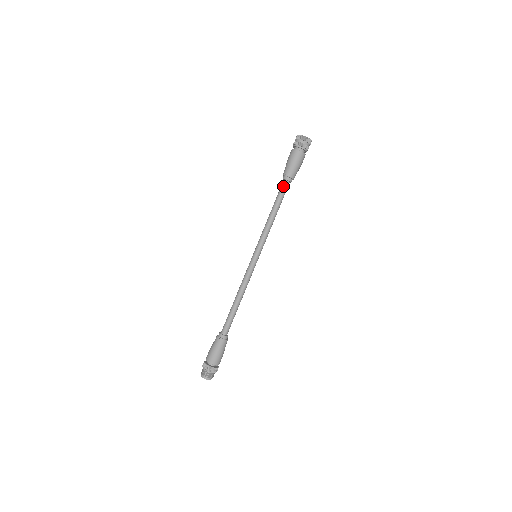
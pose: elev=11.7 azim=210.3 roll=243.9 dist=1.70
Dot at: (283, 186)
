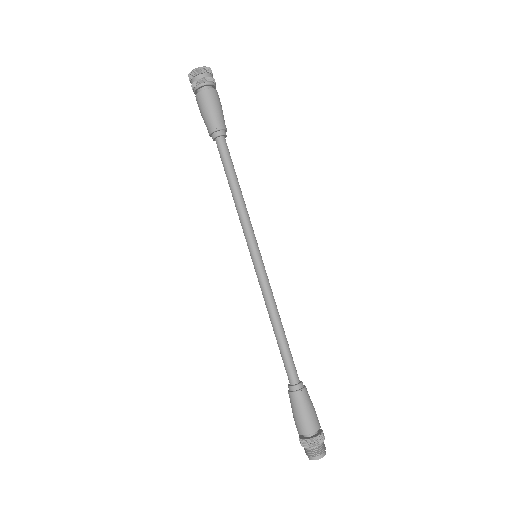
Dot at: (225, 146)
